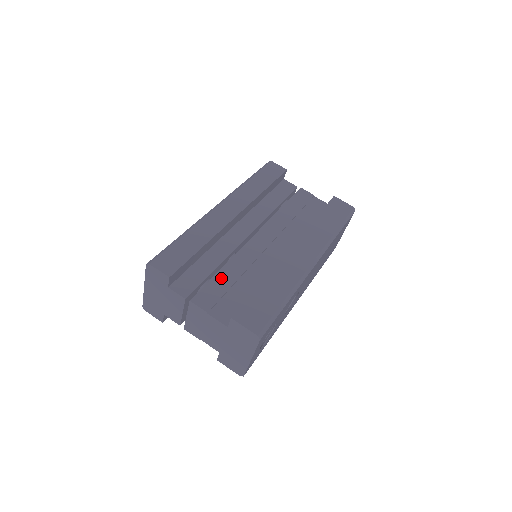
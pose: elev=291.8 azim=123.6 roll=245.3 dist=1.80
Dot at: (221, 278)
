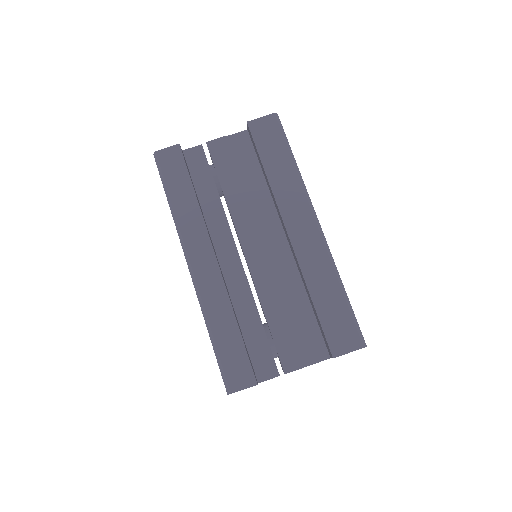
Dot at: (276, 326)
